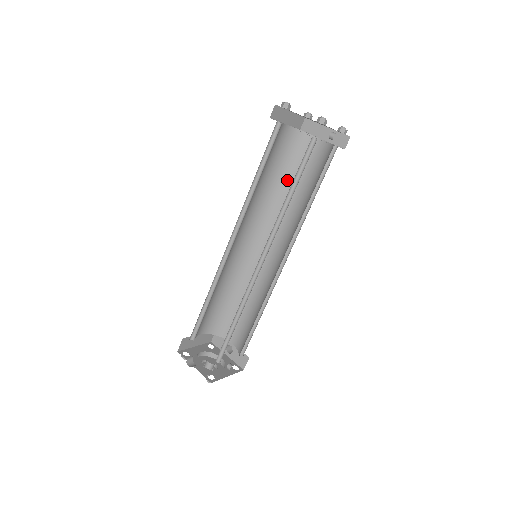
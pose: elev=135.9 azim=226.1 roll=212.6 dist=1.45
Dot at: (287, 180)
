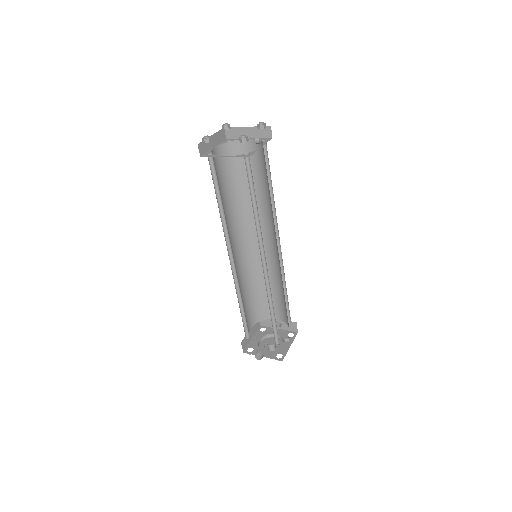
Dot at: (242, 184)
